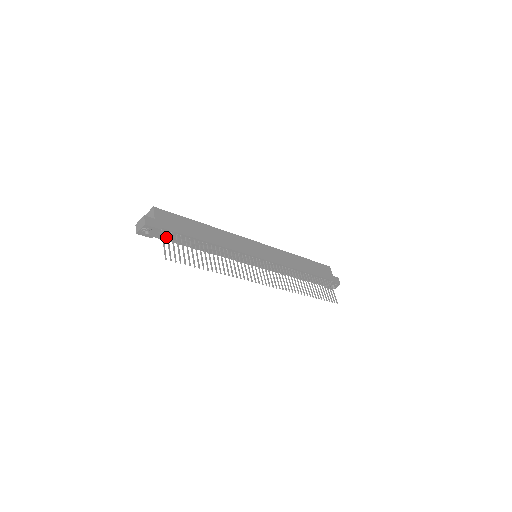
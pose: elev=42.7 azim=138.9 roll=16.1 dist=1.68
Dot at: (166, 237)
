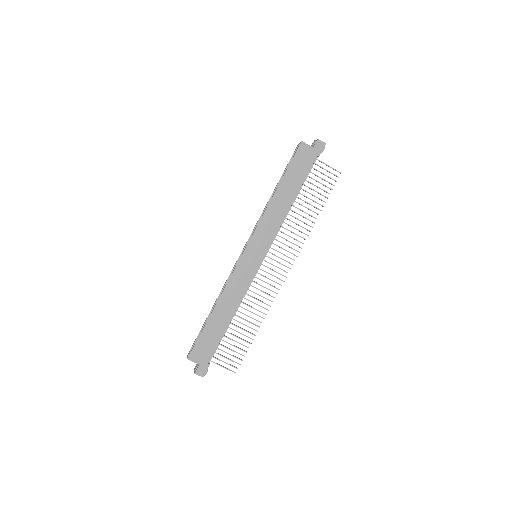
Dot at: (214, 353)
